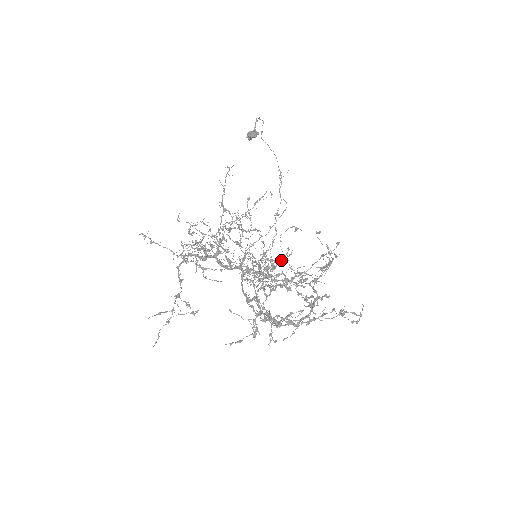
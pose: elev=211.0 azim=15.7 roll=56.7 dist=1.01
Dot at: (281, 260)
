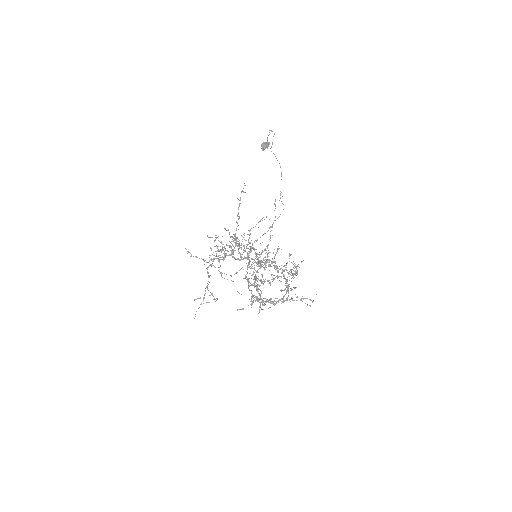
Dot at: (272, 258)
